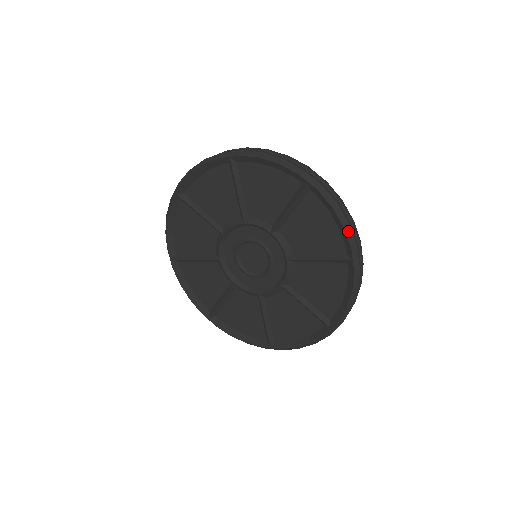
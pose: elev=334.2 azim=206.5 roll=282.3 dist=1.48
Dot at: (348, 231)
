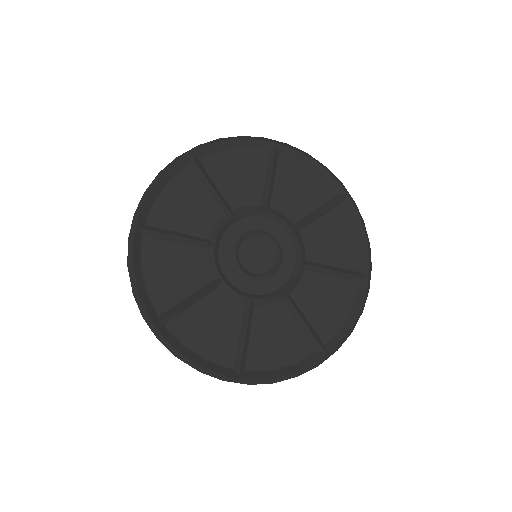
Dot at: (329, 171)
